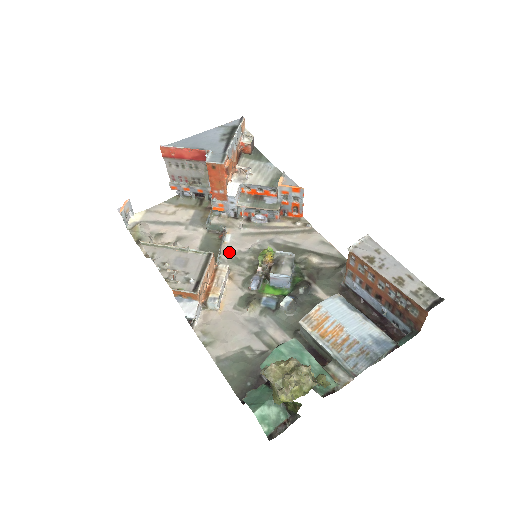
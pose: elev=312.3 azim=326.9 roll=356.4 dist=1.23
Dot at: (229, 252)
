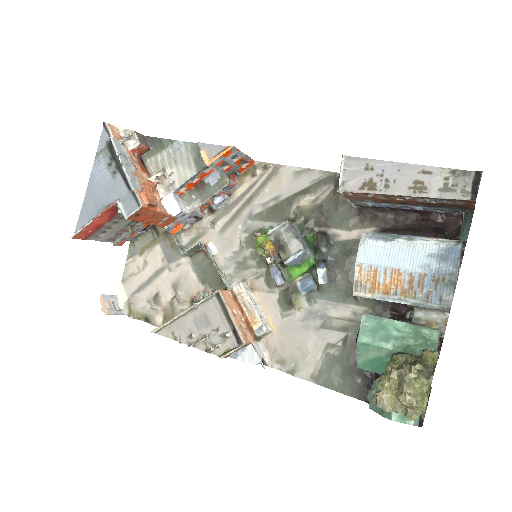
Dot at: (227, 262)
